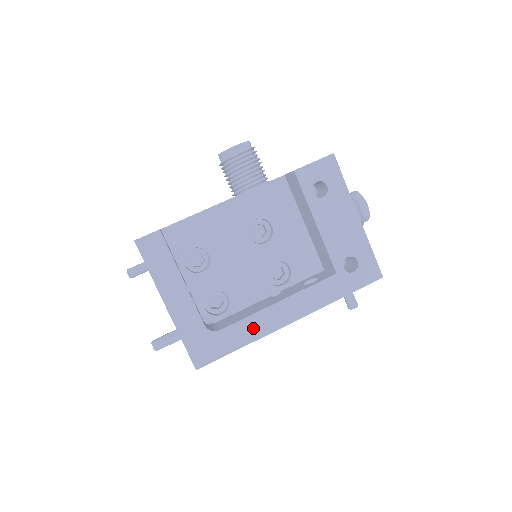
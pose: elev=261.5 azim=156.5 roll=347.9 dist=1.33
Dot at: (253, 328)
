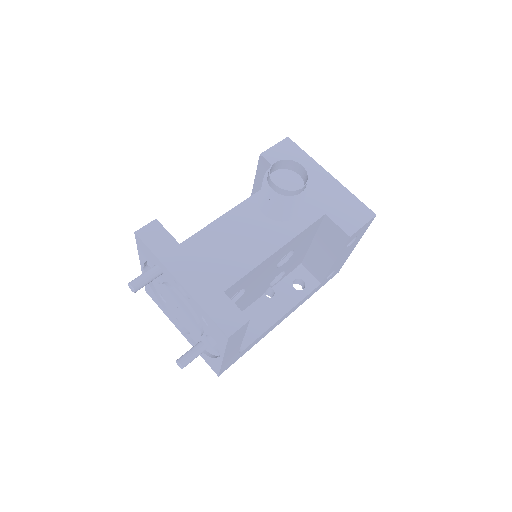
Dot at: (262, 336)
